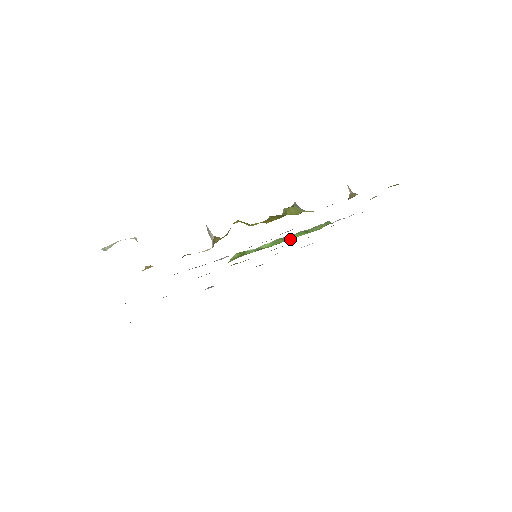
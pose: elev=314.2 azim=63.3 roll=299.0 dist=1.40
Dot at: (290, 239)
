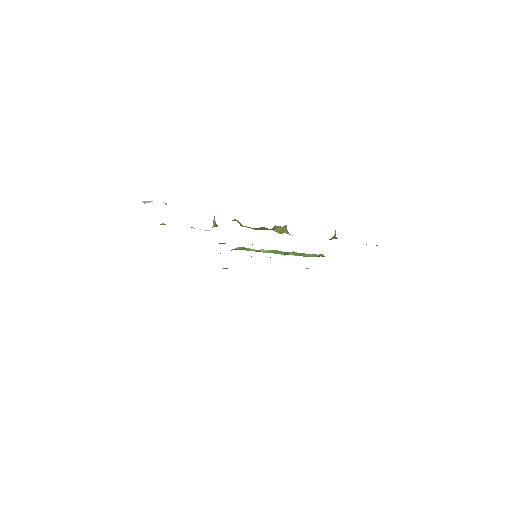
Dot at: (285, 254)
